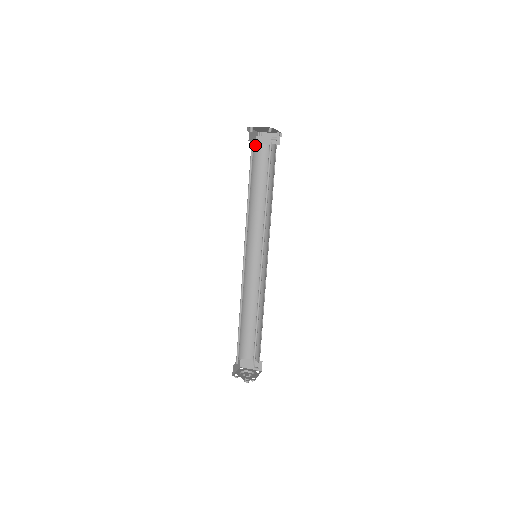
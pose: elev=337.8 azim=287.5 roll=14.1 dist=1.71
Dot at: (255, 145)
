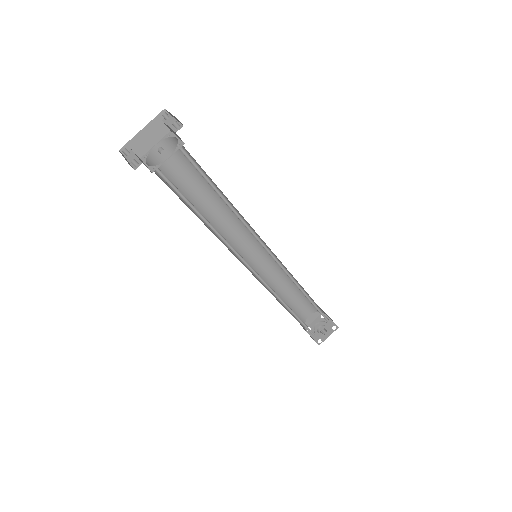
Dot at: (164, 142)
